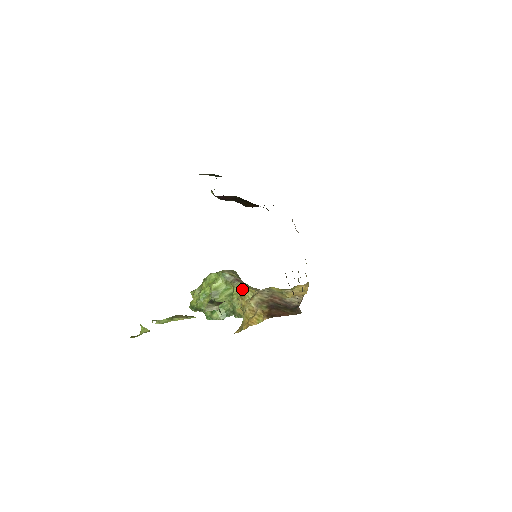
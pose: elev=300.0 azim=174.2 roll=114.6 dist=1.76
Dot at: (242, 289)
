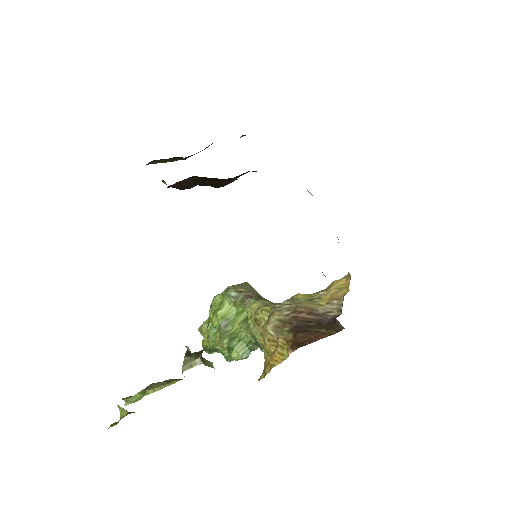
Dot at: (255, 309)
